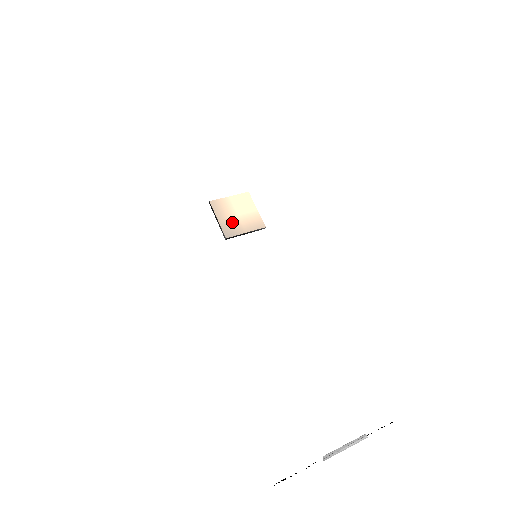
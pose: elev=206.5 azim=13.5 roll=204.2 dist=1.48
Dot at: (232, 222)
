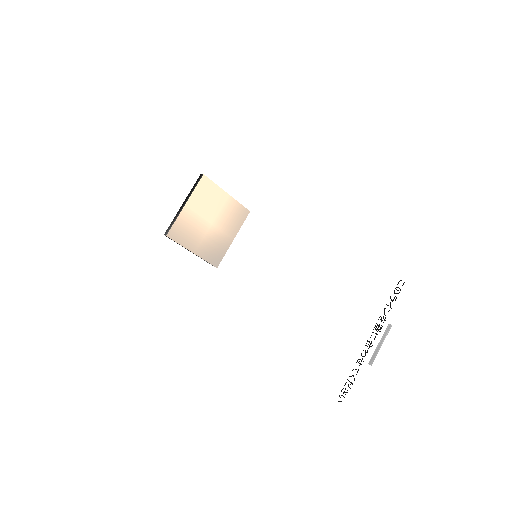
Dot at: (211, 241)
